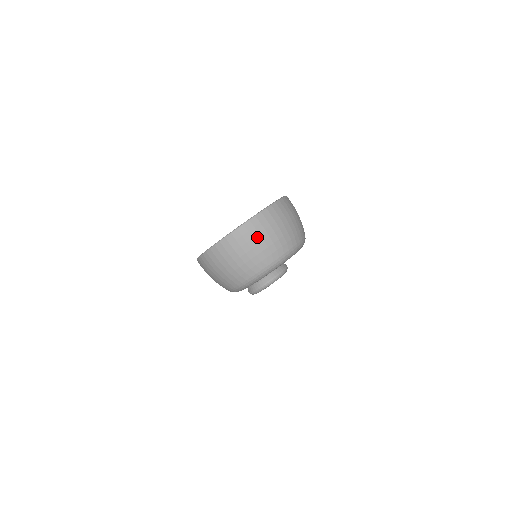
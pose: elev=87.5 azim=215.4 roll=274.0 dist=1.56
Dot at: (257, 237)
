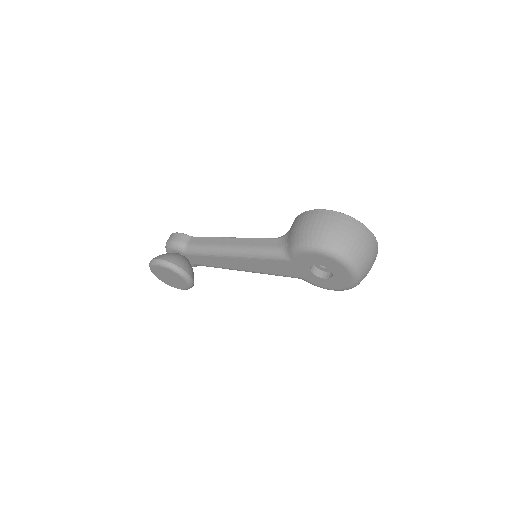
Dot at: (374, 254)
